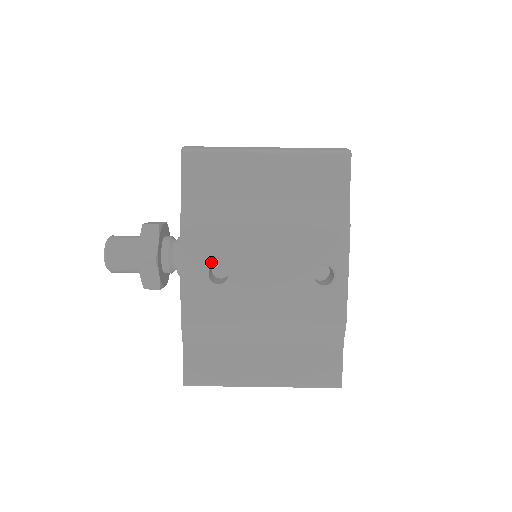
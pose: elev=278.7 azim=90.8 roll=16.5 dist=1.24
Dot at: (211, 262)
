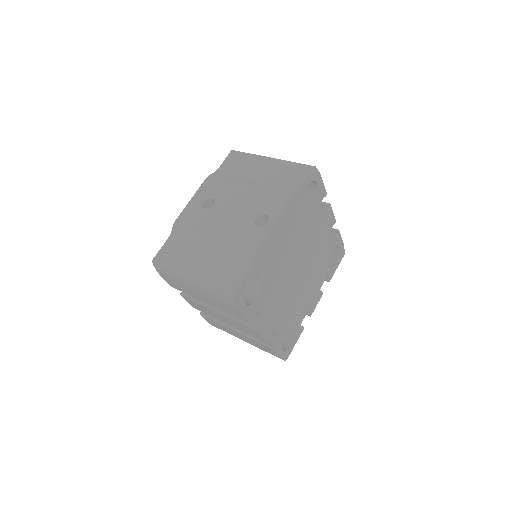
Dot at: (209, 197)
